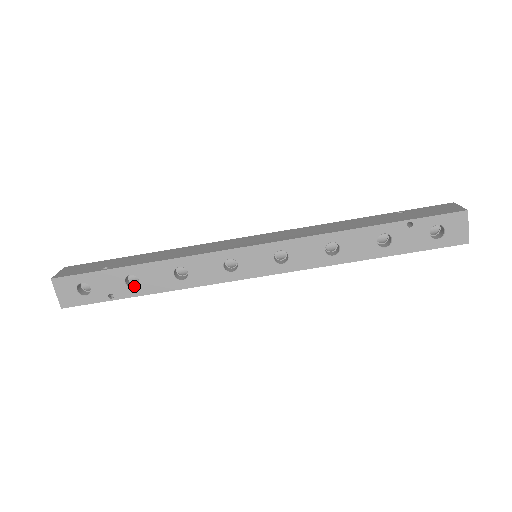
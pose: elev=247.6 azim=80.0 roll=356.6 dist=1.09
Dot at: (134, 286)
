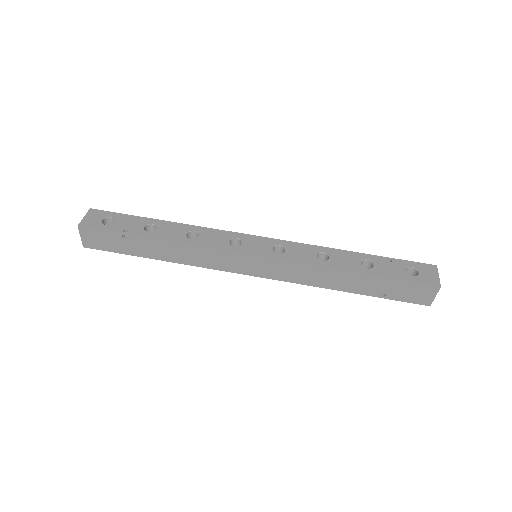
Dot at: (148, 233)
